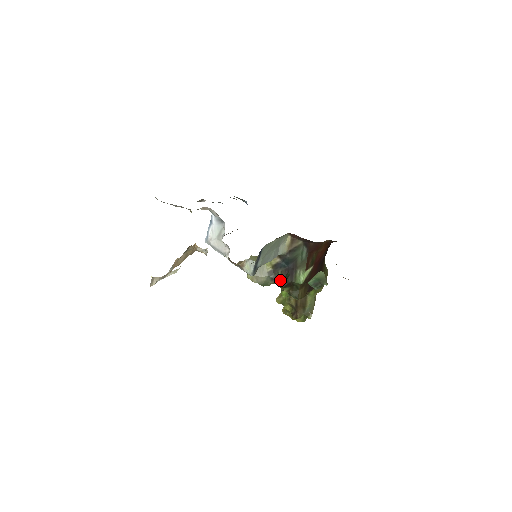
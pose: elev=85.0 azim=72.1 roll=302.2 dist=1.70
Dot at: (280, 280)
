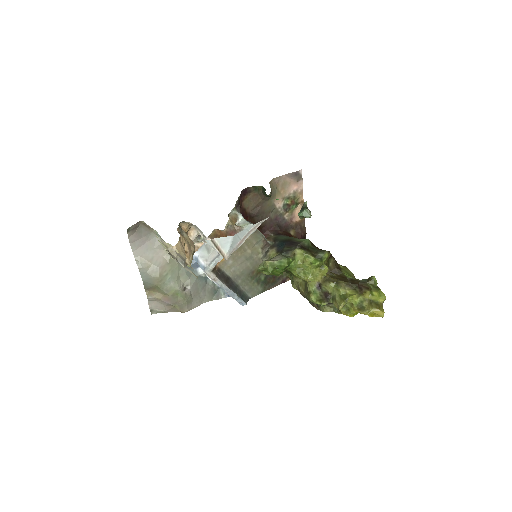
Dot at: (292, 249)
